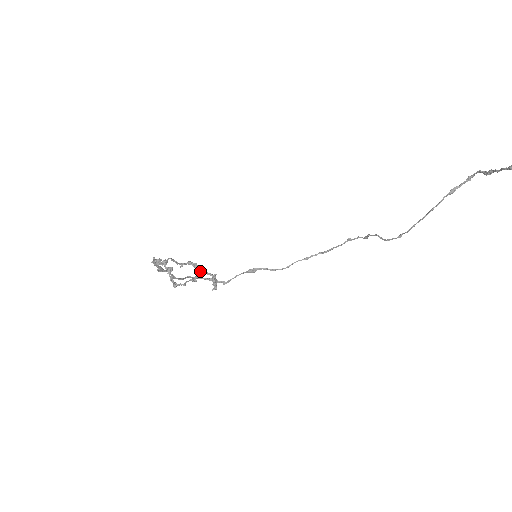
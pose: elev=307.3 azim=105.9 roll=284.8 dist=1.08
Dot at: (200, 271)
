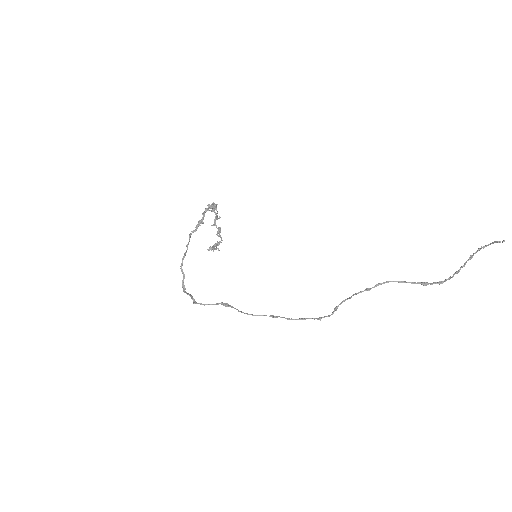
Dot at: (218, 233)
